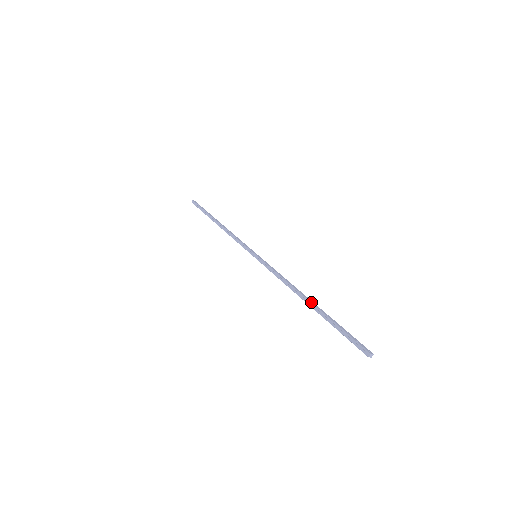
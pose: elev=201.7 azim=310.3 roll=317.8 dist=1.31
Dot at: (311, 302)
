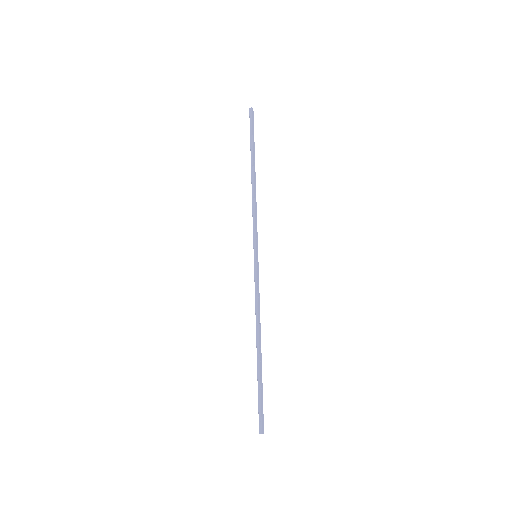
Dot at: (260, 353)
